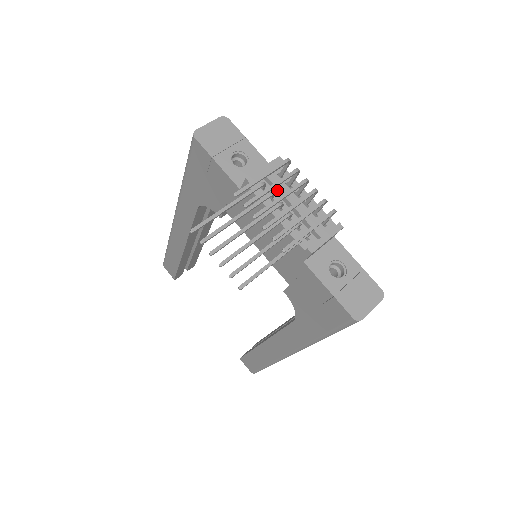
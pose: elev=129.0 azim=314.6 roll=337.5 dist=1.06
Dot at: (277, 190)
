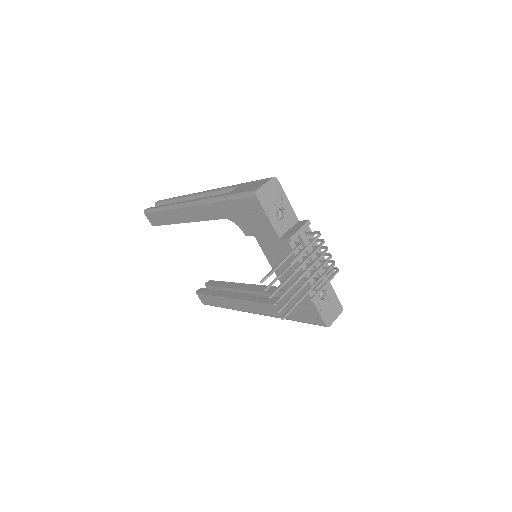
Dot at: occluded
